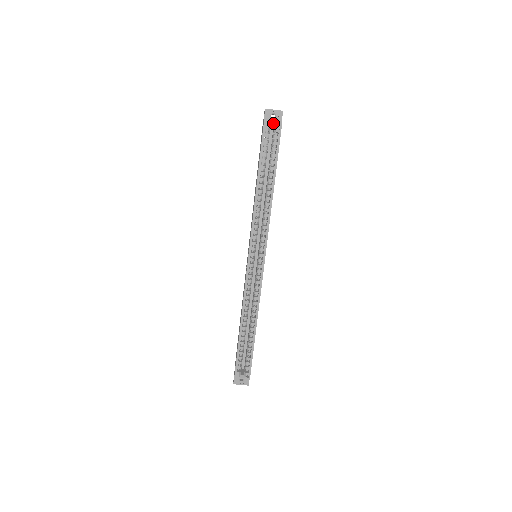
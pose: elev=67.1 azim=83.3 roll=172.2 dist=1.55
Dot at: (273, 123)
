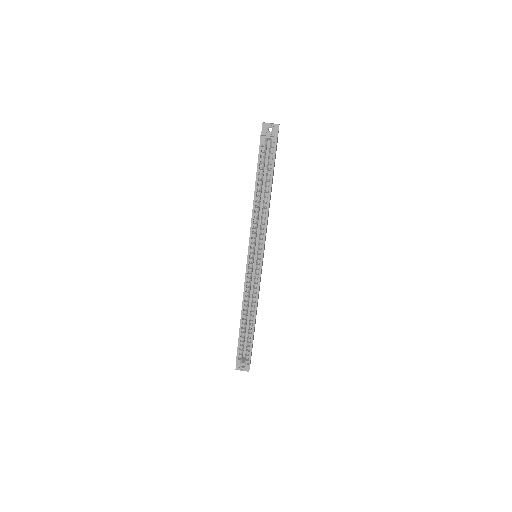
Dot at: (269, 137)
